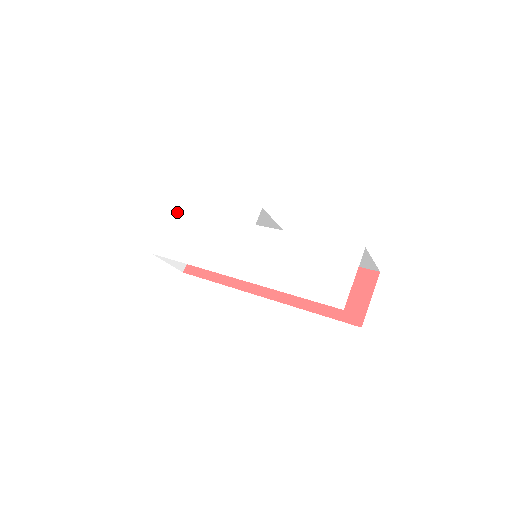
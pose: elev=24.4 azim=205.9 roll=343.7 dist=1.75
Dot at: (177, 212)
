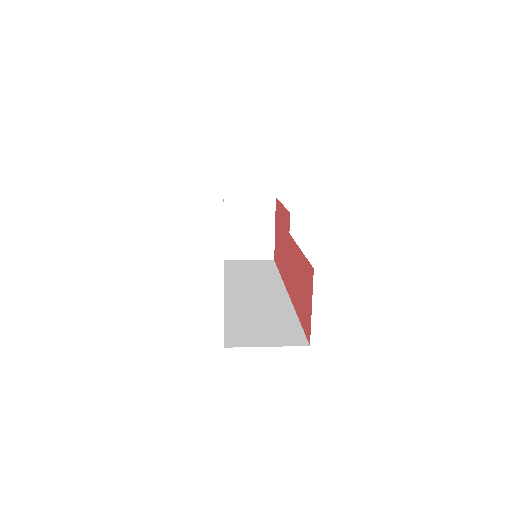
Dot at: occluded
